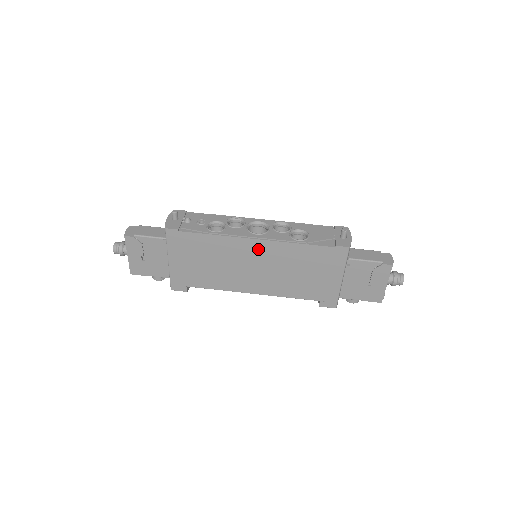
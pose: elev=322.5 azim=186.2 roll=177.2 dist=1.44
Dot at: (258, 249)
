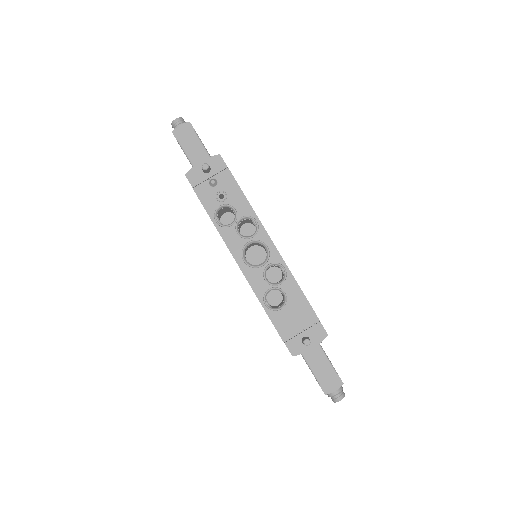
Dot at: occluded
